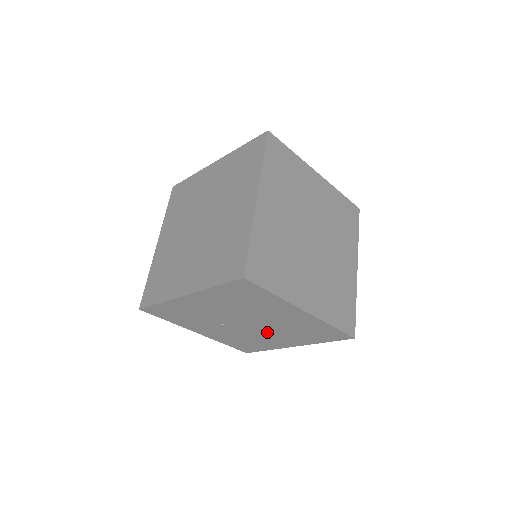
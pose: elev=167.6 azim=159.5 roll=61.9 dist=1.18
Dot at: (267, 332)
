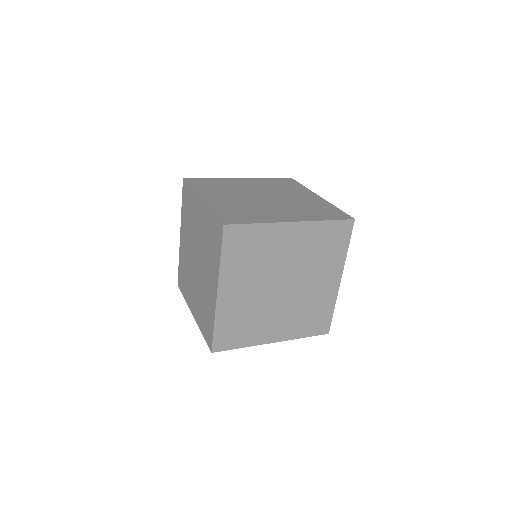
Dot at: (305, 281)
